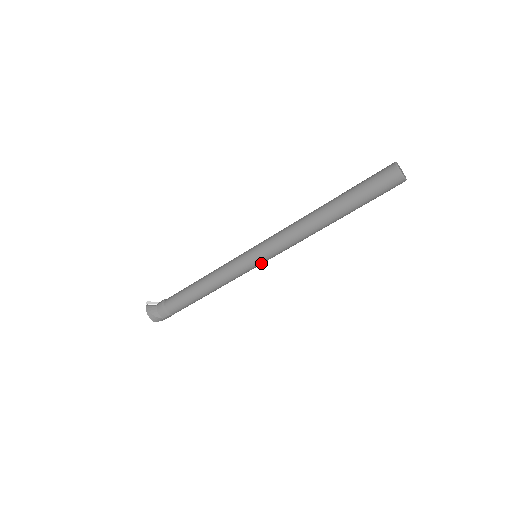
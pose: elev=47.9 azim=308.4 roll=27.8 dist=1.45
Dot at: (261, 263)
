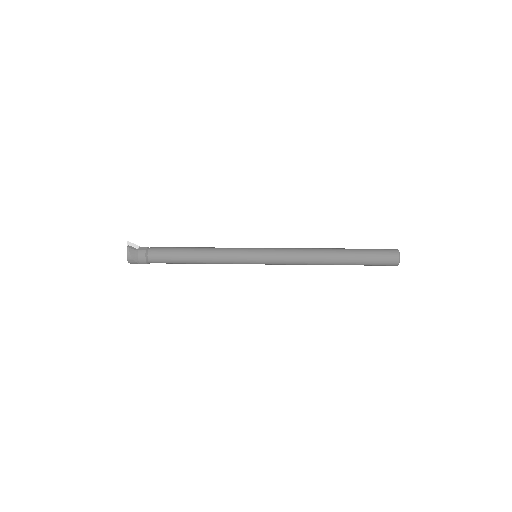
Dot at: occluded
